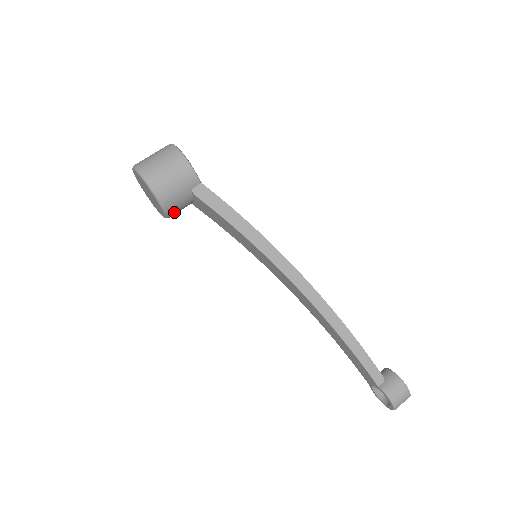
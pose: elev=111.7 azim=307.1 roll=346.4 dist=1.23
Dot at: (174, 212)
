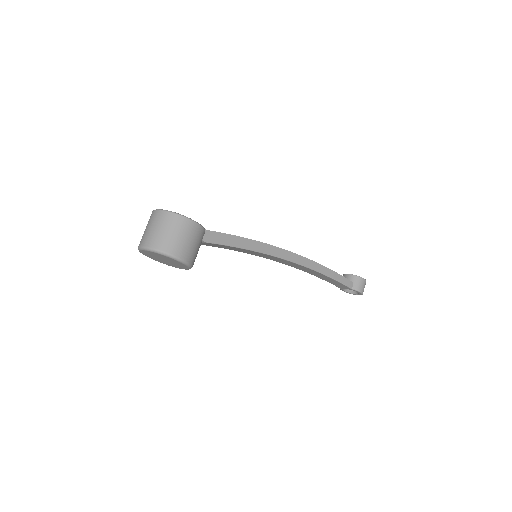
Dot at: occluded
